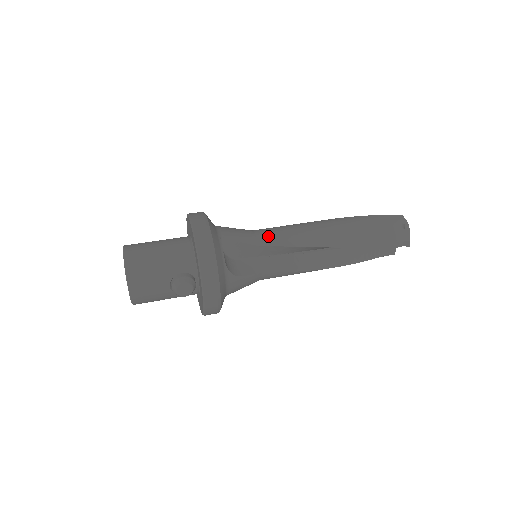
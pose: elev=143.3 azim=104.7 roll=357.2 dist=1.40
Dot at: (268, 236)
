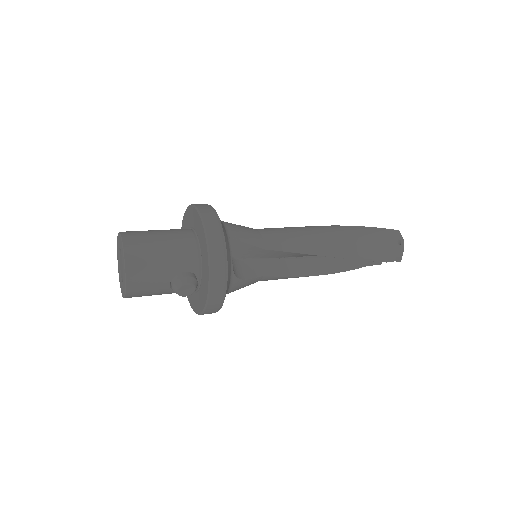
Dot at: (274, 239)
